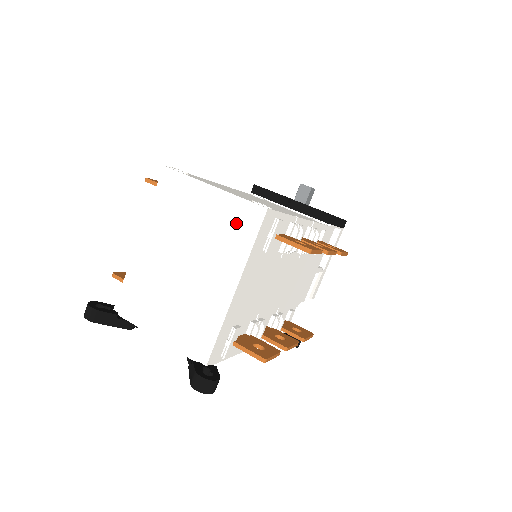
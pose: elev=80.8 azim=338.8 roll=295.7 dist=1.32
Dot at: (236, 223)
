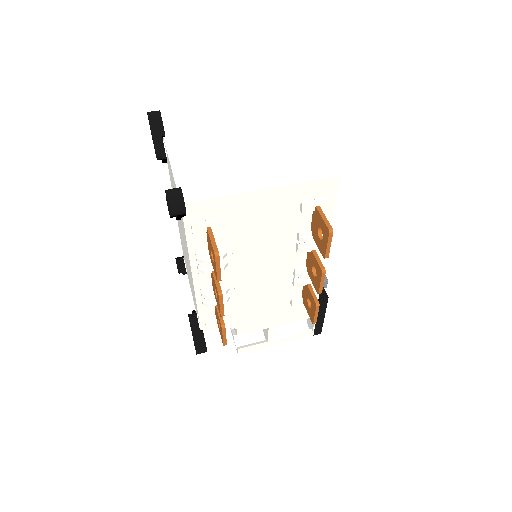
Dot at: (310, 165)
